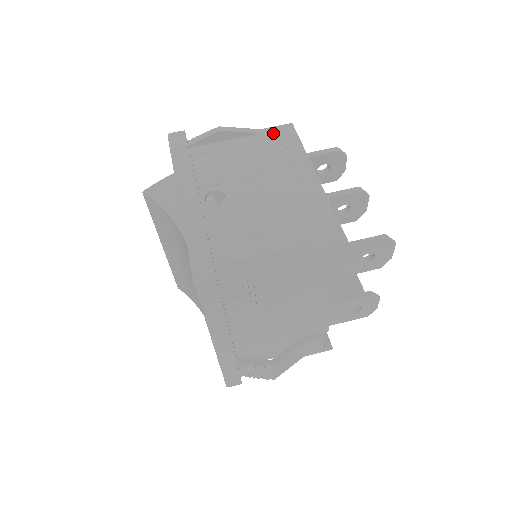
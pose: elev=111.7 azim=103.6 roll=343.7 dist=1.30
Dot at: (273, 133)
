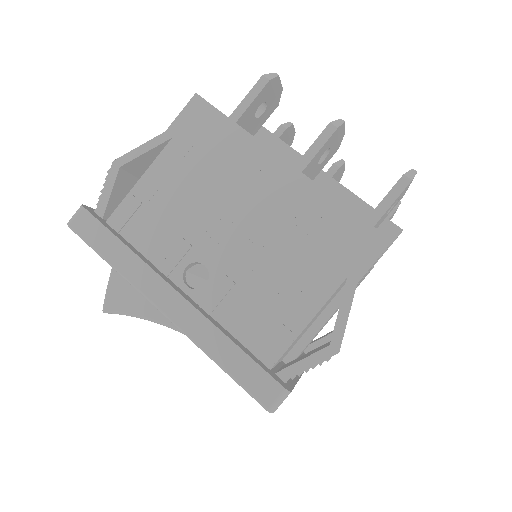
Dot at: (186, 127)
